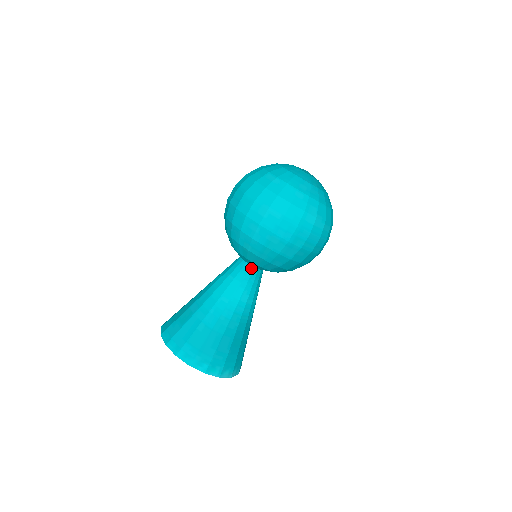
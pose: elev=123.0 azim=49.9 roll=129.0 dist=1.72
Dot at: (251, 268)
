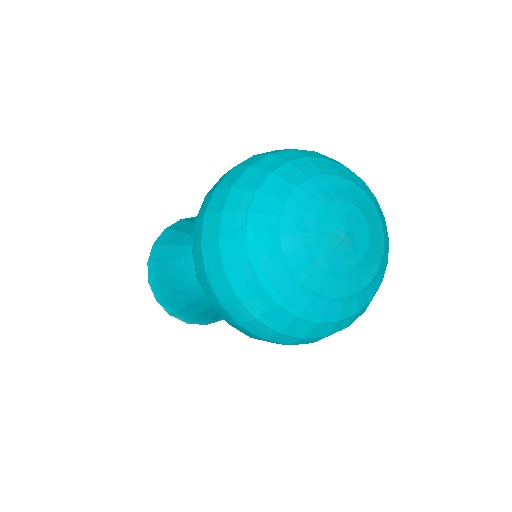
Dot at: occluded
